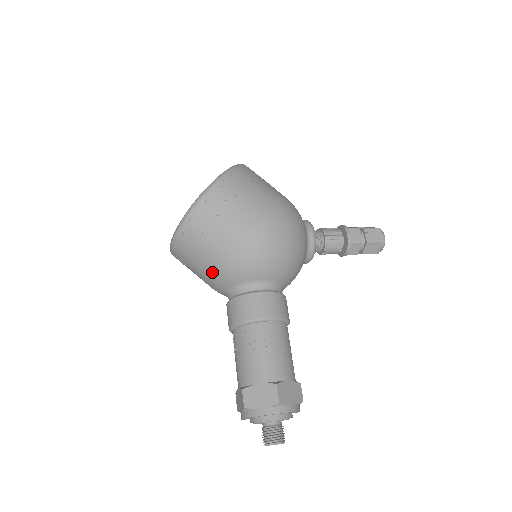
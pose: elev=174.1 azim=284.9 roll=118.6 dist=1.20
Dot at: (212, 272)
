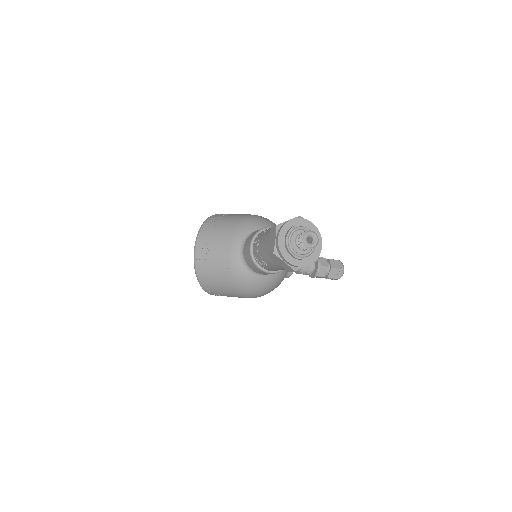
Dot at: (228, 236)
